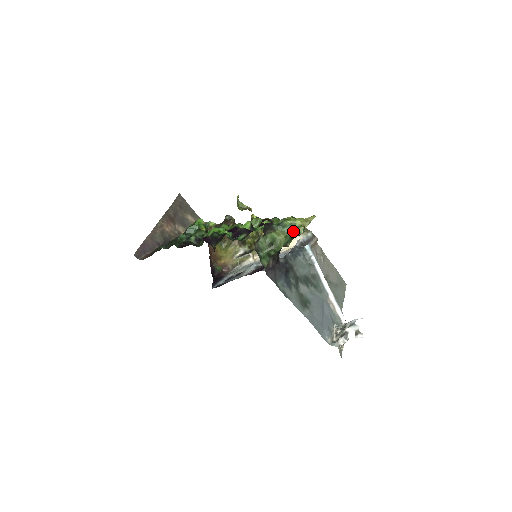
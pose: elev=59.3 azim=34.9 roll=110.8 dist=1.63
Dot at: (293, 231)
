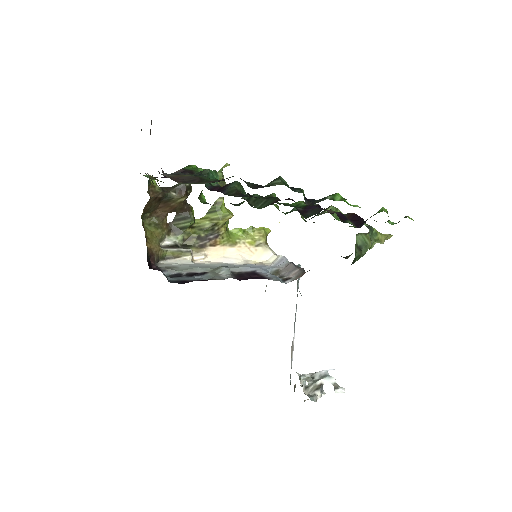
Dot at: (372, 242)
